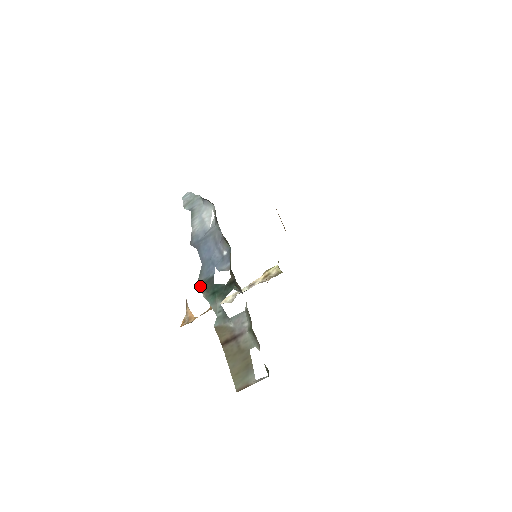
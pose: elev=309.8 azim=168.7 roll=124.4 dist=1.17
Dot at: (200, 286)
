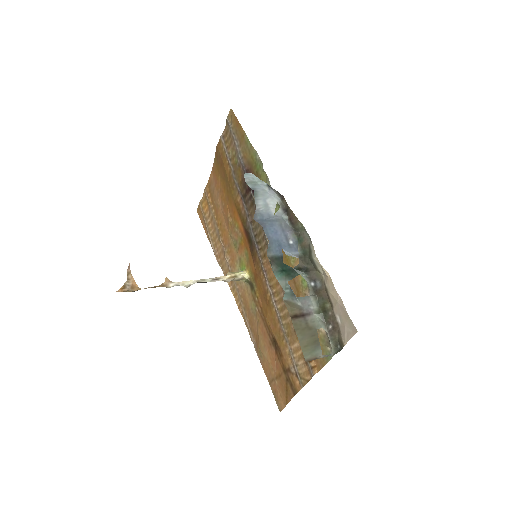
Dot at: (271, 259)
